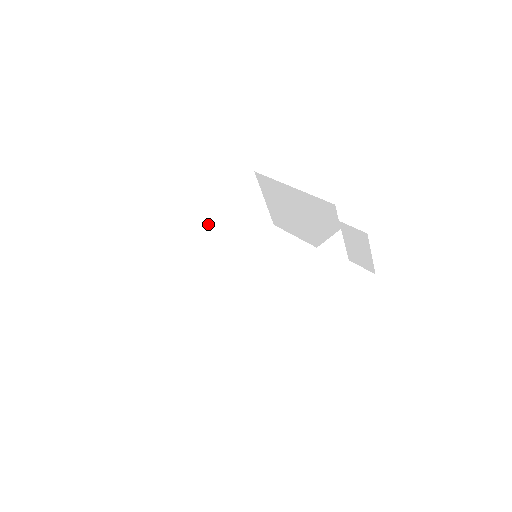
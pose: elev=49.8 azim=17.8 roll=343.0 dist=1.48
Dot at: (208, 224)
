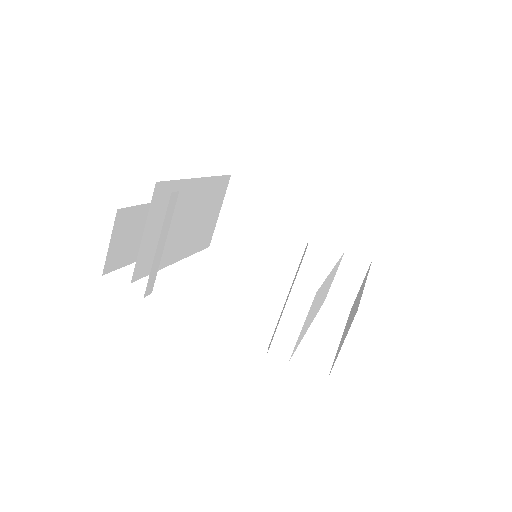
Dot at: (190, 203)
